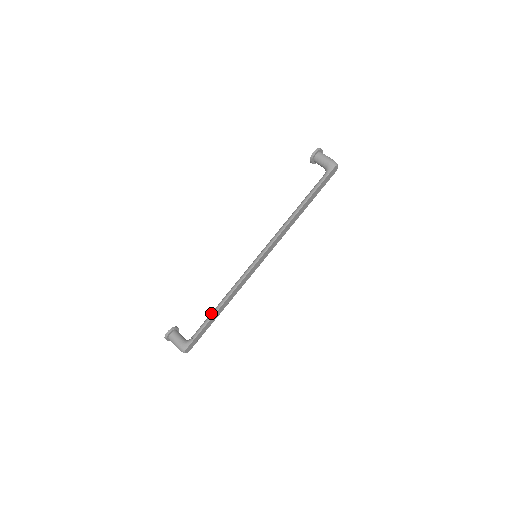
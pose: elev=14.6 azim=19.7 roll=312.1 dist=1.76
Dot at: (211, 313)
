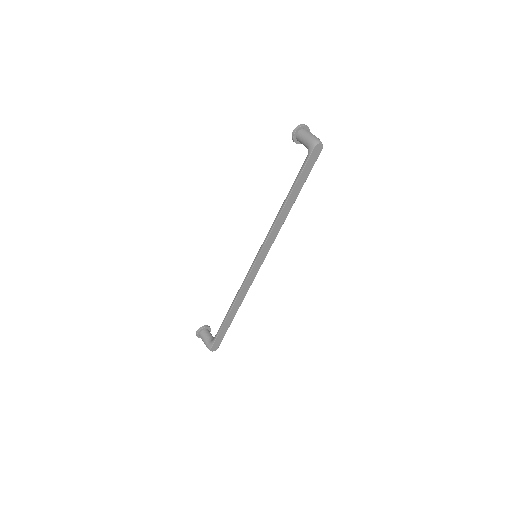
Dot at: occluded
